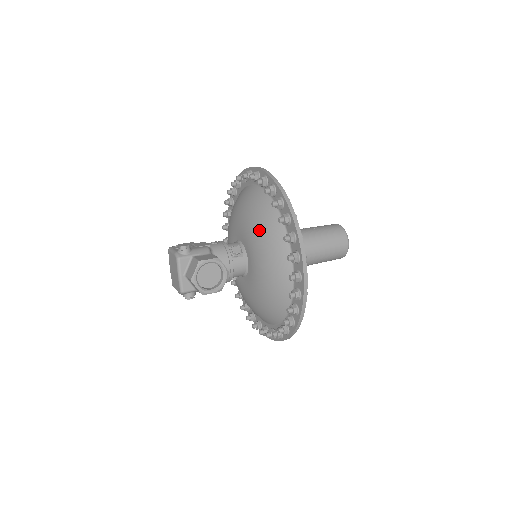
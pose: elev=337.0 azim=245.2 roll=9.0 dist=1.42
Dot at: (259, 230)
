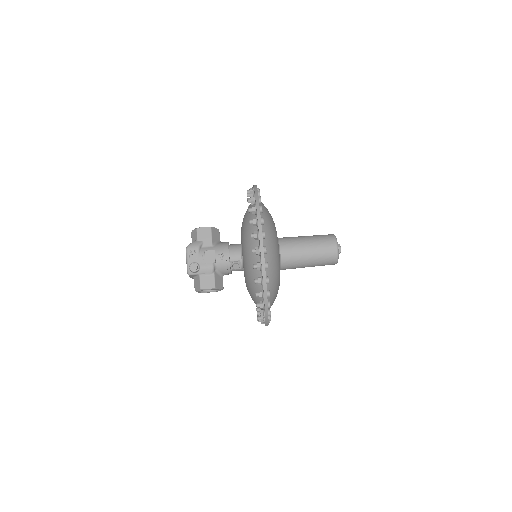
Dot at: (249, 282)
